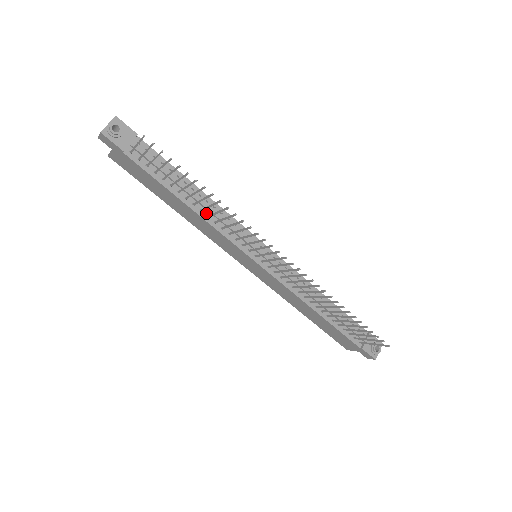
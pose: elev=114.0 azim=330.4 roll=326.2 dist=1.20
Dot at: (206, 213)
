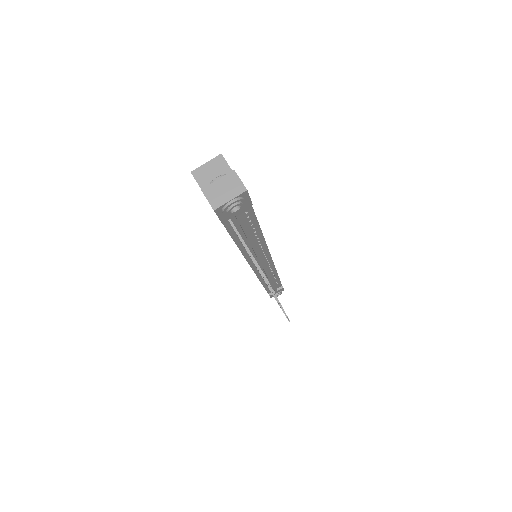
Dot at: occluded
